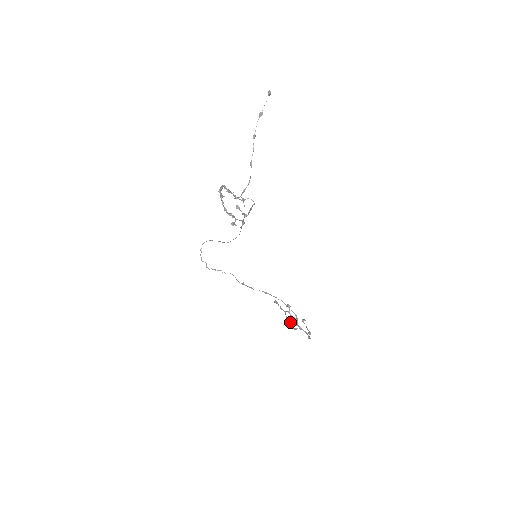
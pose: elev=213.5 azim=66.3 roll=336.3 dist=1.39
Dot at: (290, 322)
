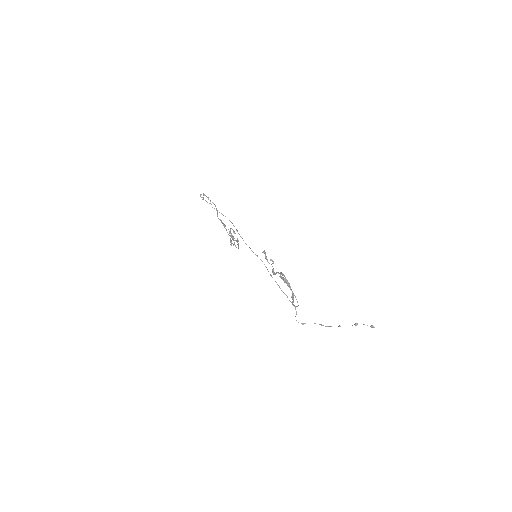
Dot at: occluded
